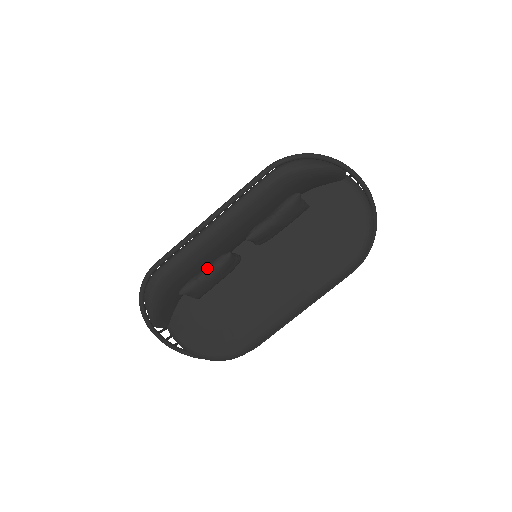
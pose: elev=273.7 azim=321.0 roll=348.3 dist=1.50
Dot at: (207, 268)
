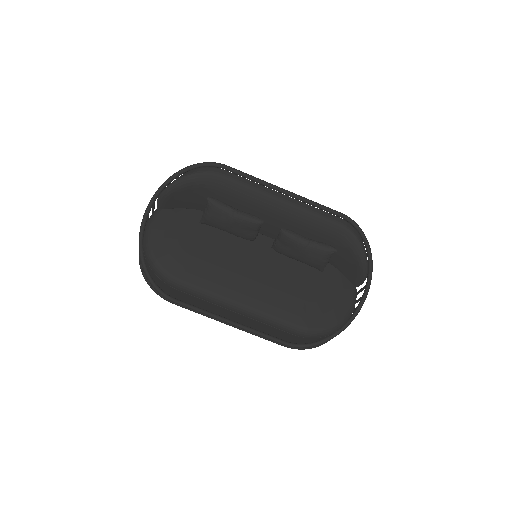
Dot at: occluded
